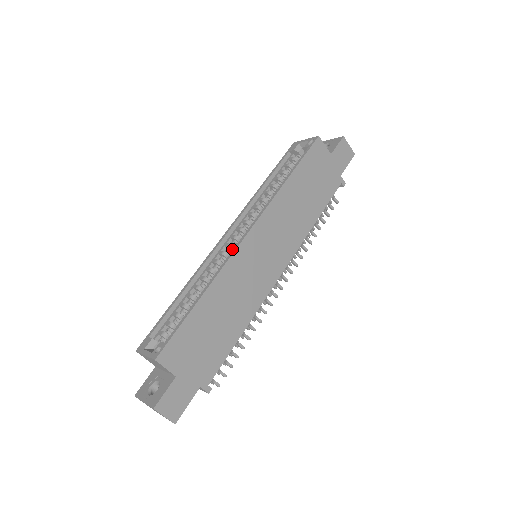
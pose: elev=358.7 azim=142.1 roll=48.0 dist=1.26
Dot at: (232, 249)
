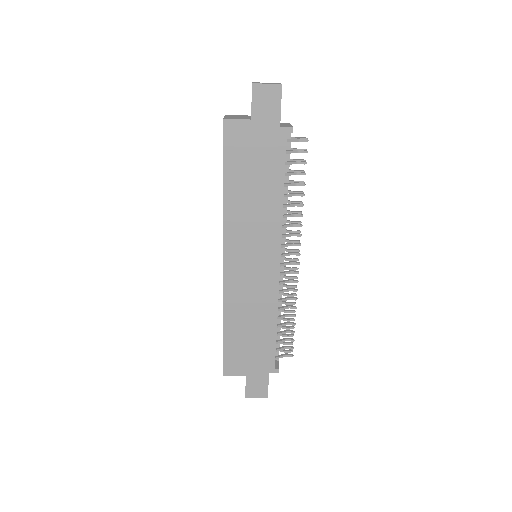
Dot at: occluded
